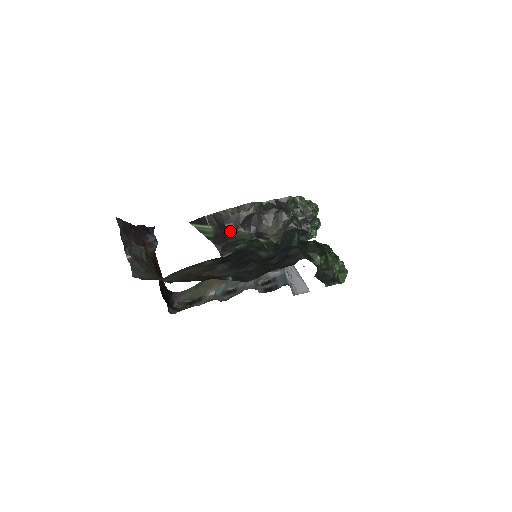
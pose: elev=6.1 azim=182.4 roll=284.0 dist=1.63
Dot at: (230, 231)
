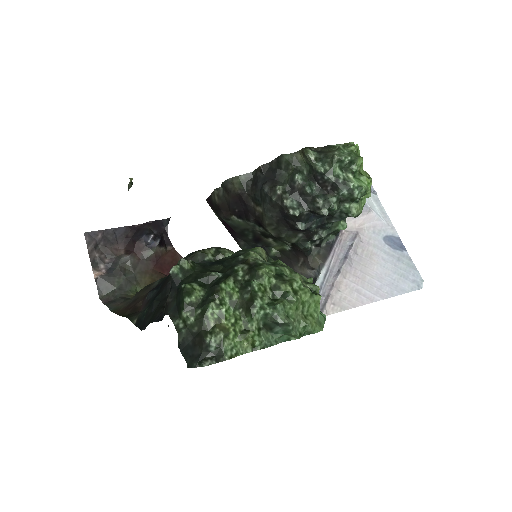
Dot at: (226, 220)
